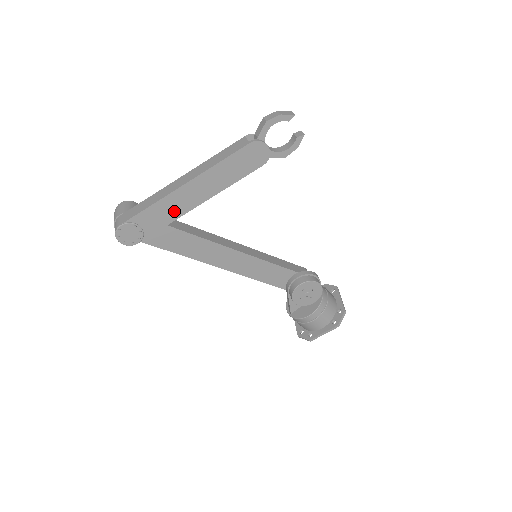
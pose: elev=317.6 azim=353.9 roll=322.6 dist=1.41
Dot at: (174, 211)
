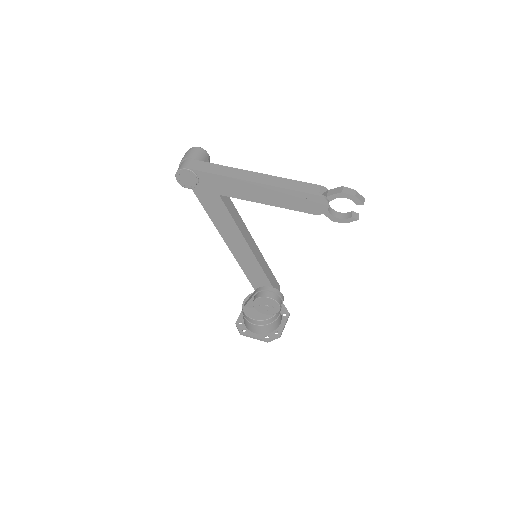
Dot at: (230, 190)
